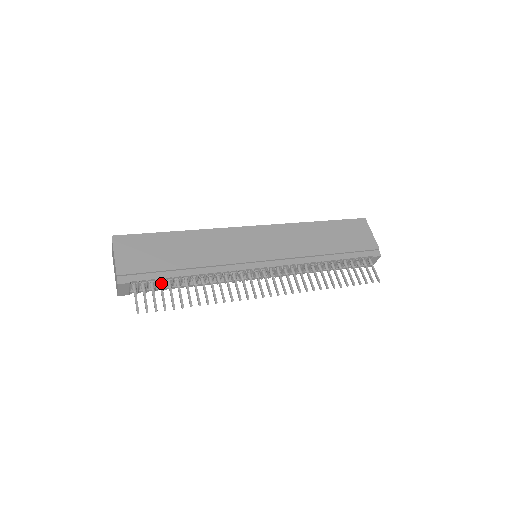
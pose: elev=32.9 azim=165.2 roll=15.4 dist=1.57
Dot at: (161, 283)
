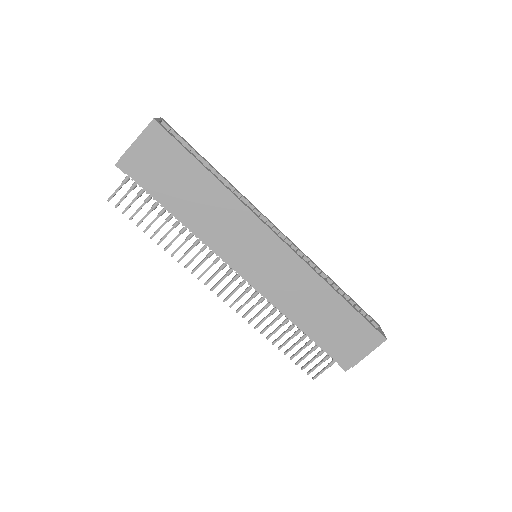
Dot at: (149, 198)
